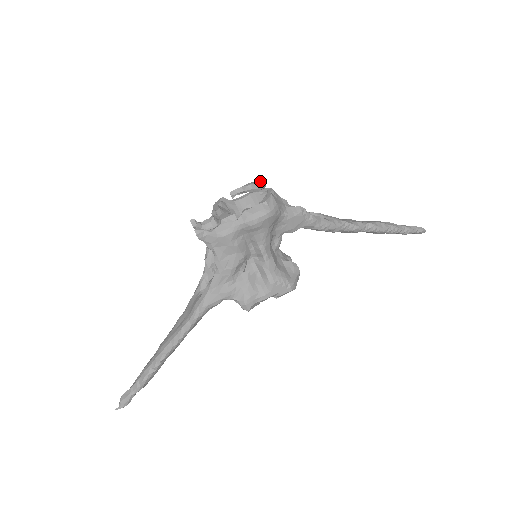
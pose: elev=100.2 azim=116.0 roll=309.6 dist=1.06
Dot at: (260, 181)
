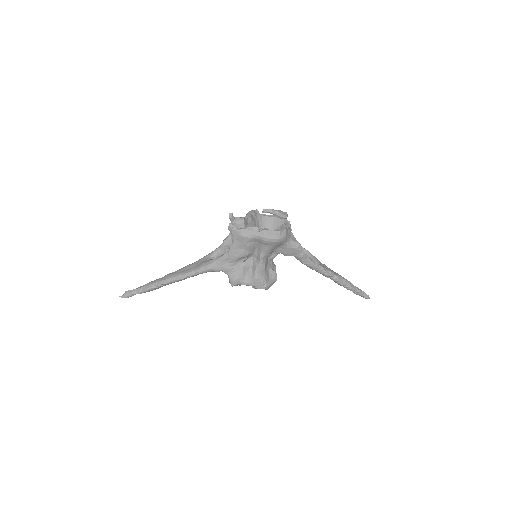
Dot at: (285, 213)
